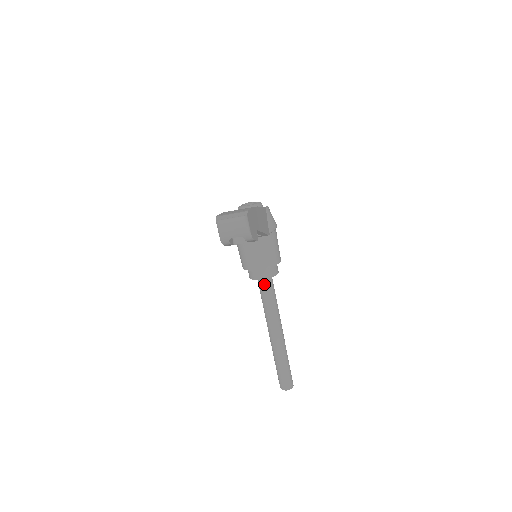
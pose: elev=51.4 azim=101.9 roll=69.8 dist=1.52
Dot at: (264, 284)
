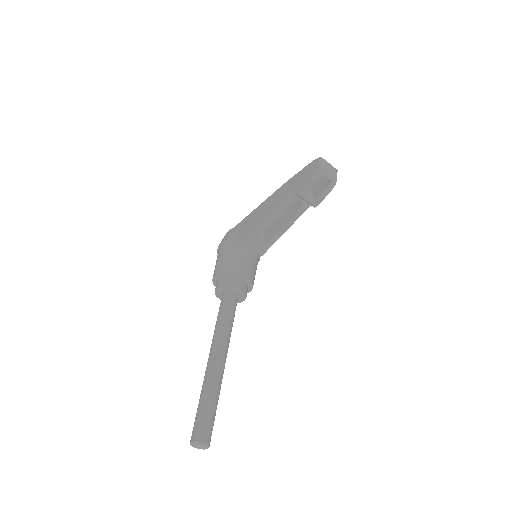
Dot at: (233, 298)
